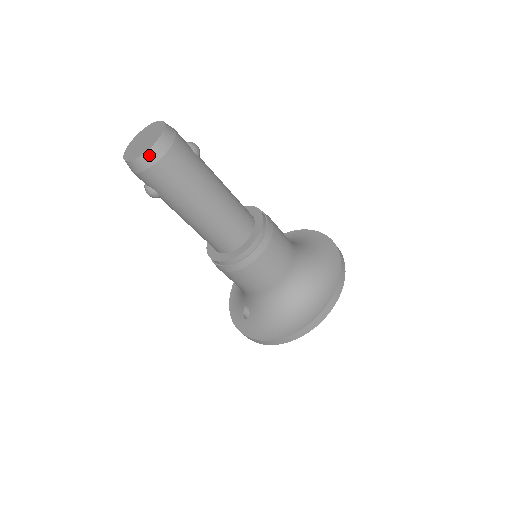
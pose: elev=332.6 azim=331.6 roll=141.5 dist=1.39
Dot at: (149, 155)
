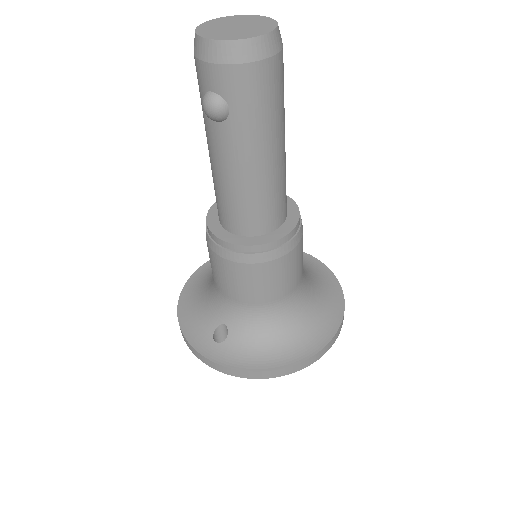
Dot at: (262, 42)
